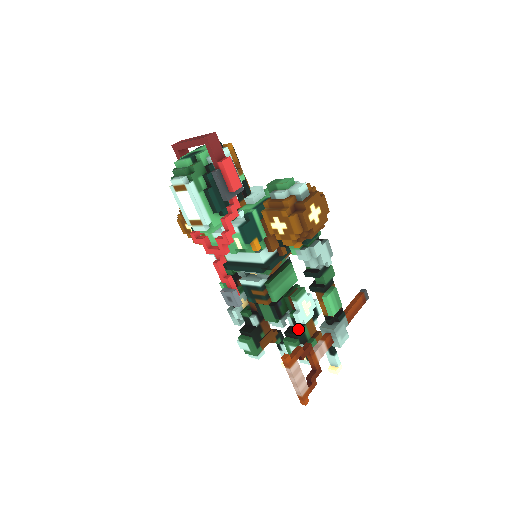
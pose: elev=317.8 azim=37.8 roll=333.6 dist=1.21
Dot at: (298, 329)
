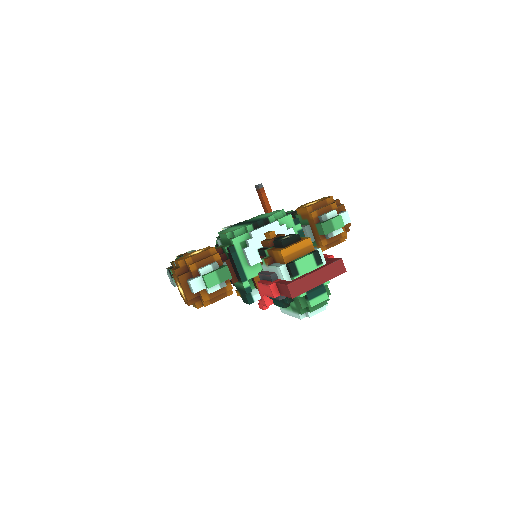
Dot at: occluded
